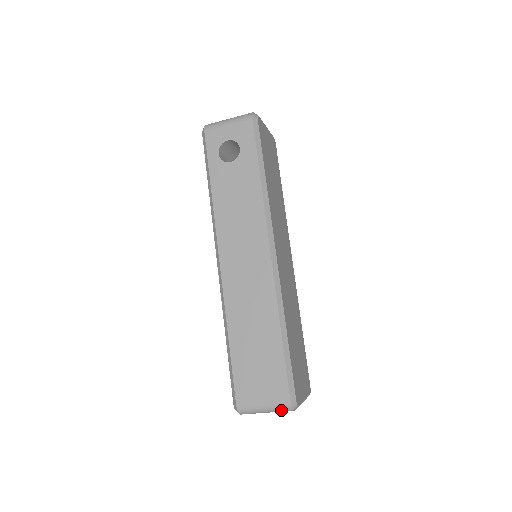
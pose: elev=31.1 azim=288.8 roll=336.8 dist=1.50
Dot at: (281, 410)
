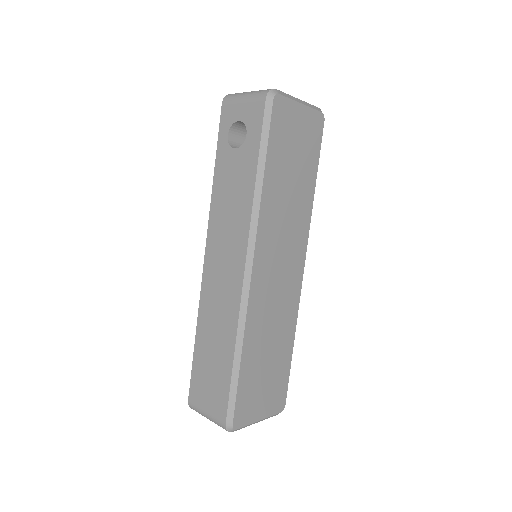
Dot at: (220, 426)
